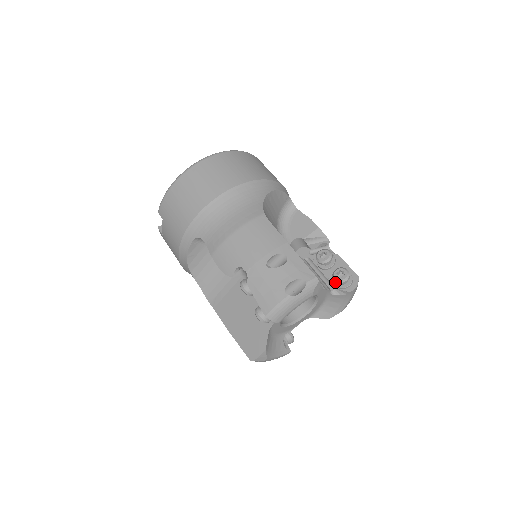
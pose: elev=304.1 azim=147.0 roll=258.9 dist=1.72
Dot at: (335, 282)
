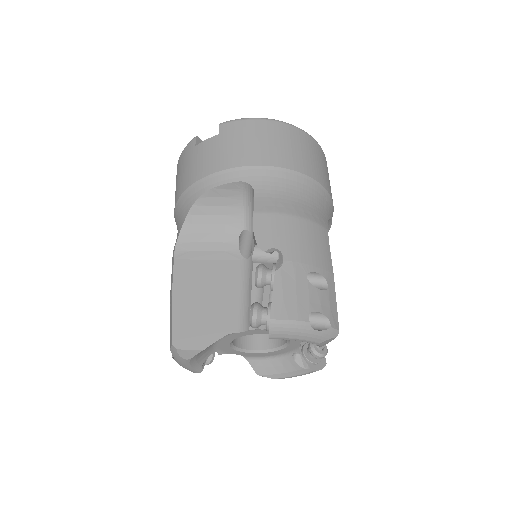
Dot at: (305, 348)
